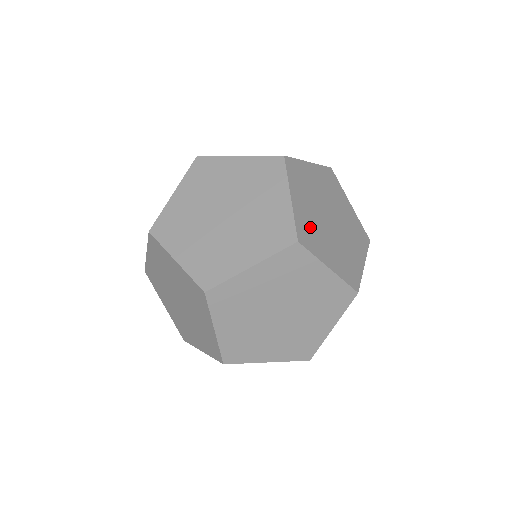
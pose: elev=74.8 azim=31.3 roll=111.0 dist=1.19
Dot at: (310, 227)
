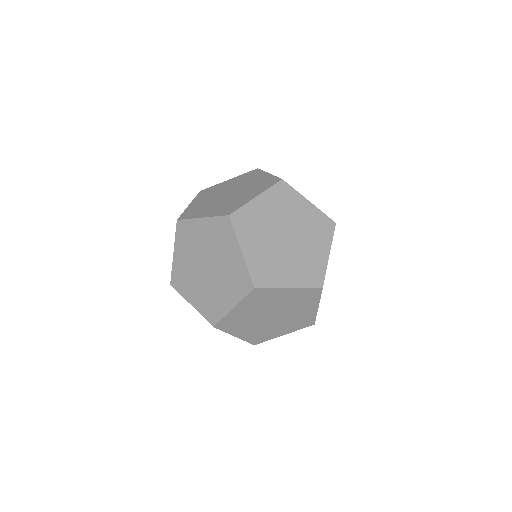
Dot at: (265, 265)
